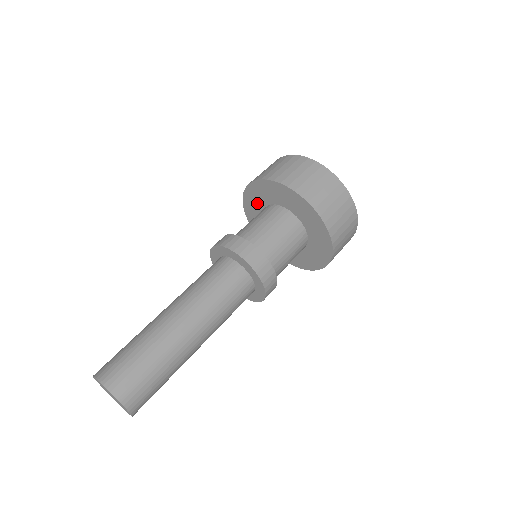
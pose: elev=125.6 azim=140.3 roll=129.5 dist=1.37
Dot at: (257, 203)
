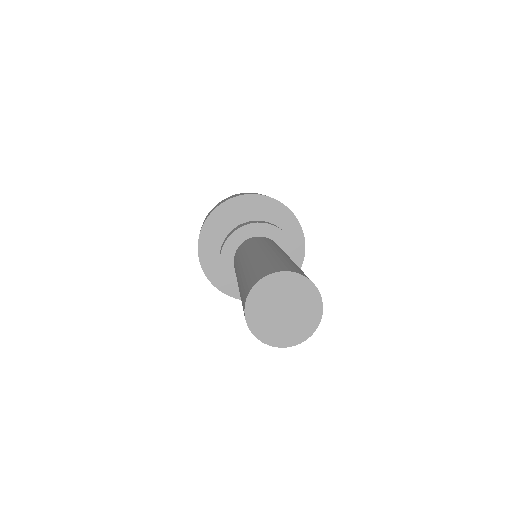
Dot at: (217, 238)
